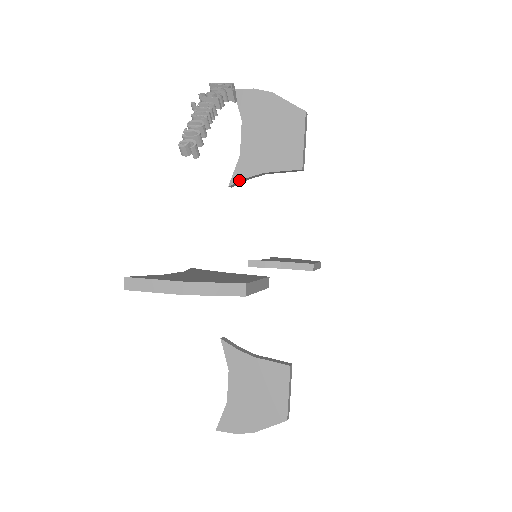
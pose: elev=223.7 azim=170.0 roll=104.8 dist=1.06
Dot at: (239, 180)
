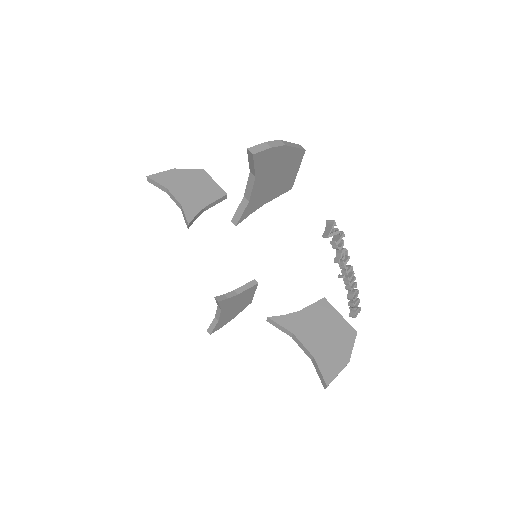
Dot at: (245, 218)
